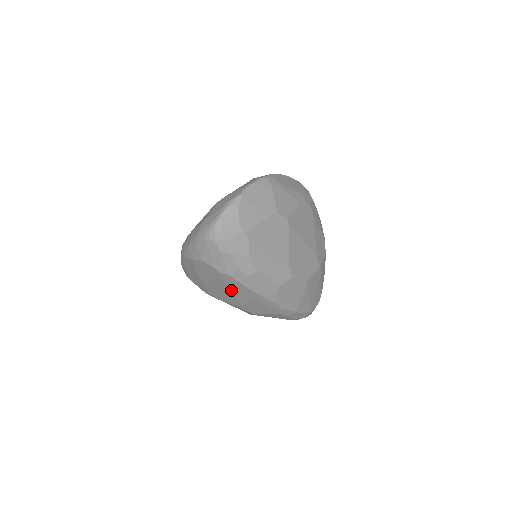
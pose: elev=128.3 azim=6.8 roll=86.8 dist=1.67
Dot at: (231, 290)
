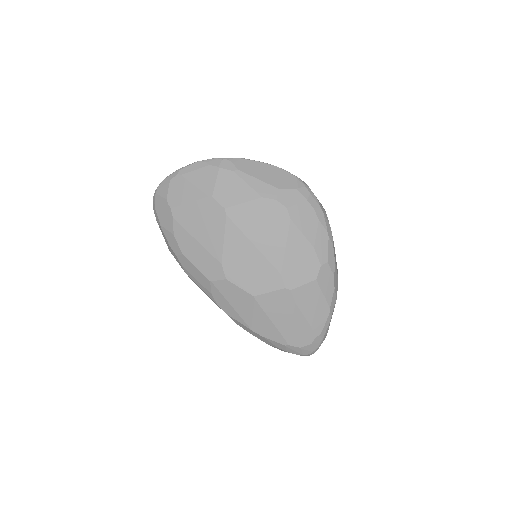
Dot at: occluded
